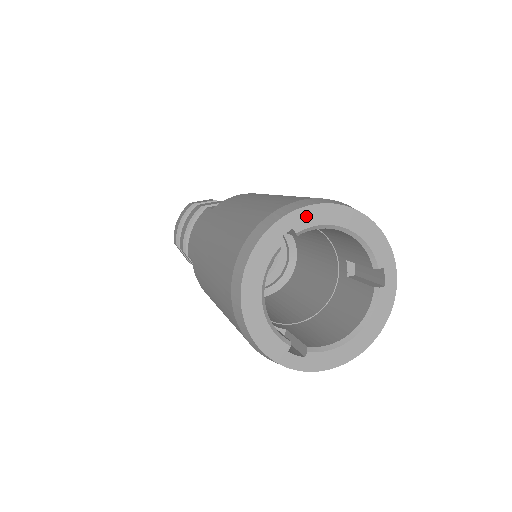
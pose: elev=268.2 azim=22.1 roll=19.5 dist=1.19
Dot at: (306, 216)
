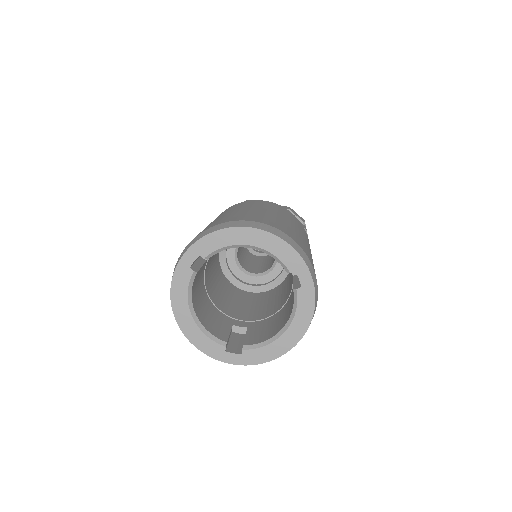
Dot at: (209, 243)
